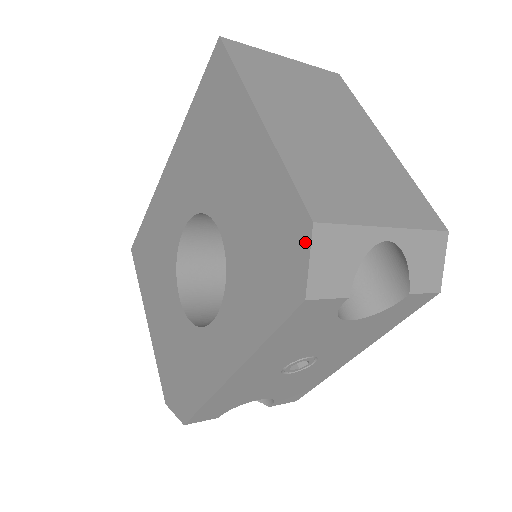
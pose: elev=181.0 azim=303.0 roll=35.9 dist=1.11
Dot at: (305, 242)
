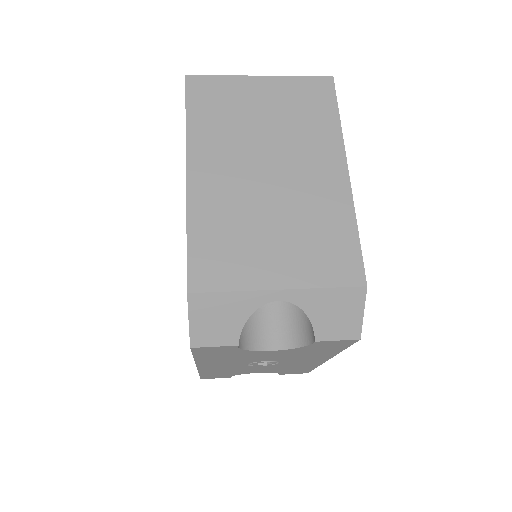
Dot at: (188, 305)
